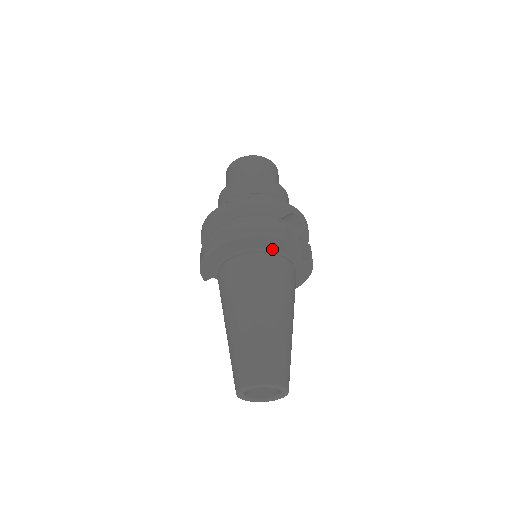
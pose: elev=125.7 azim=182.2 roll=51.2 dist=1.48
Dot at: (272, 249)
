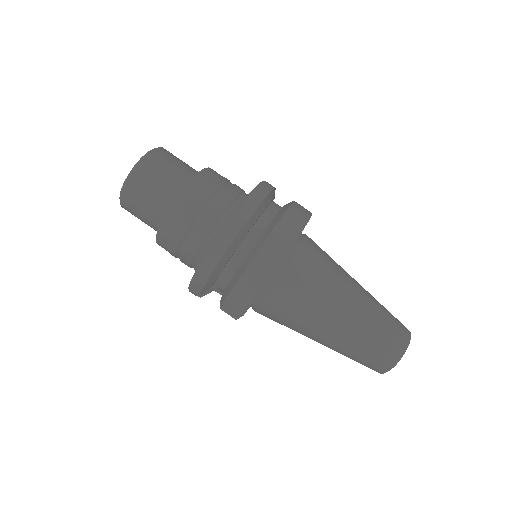
Dot at: occluded
